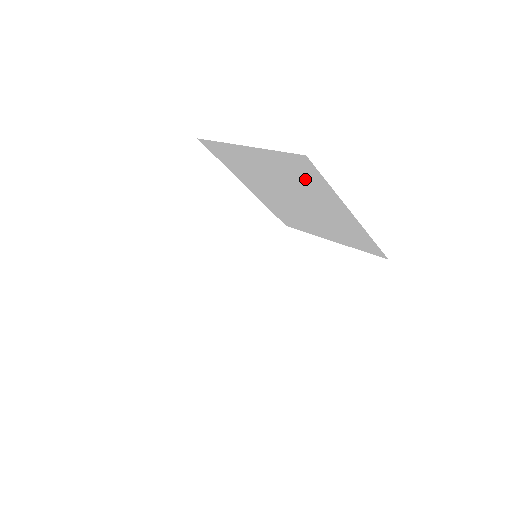
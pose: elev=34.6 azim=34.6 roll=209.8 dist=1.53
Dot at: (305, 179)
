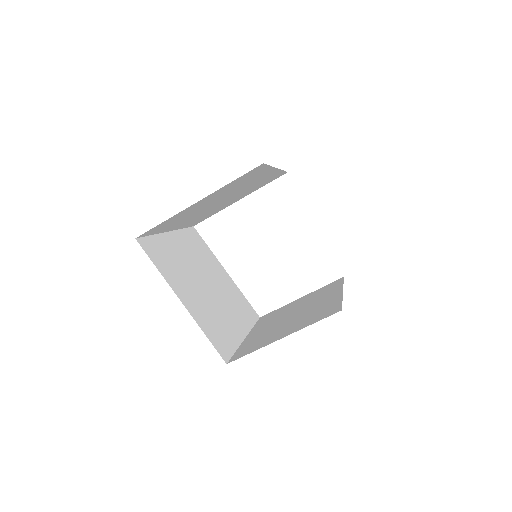
Dot at: occluded
